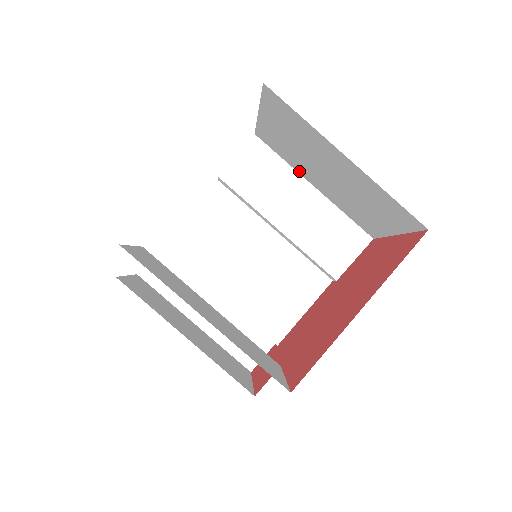
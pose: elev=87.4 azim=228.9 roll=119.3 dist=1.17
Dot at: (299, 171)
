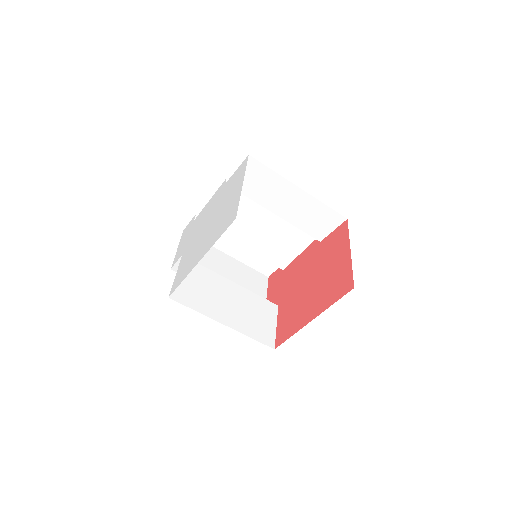
Dot at: occluded
